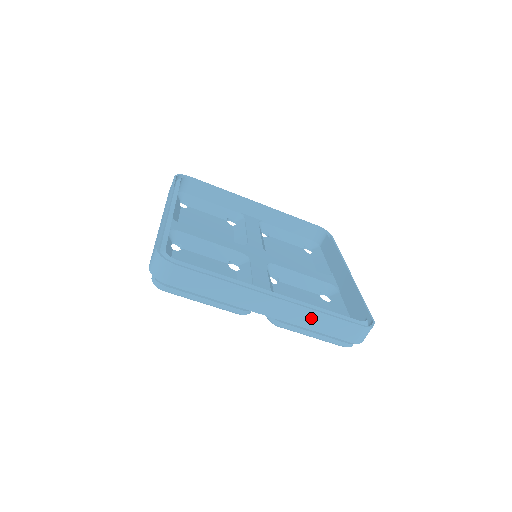
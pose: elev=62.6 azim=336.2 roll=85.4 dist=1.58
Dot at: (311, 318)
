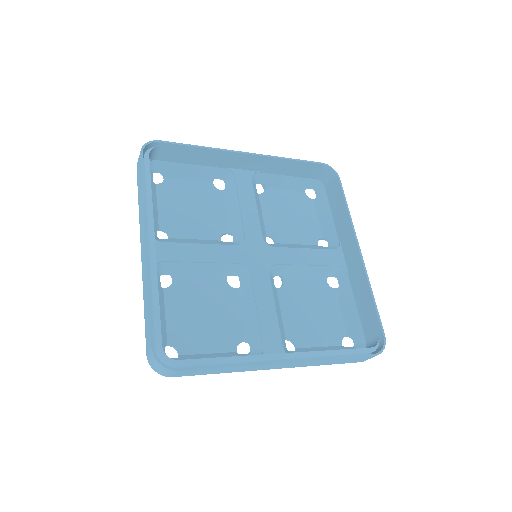
Dot at: (323, 362)
